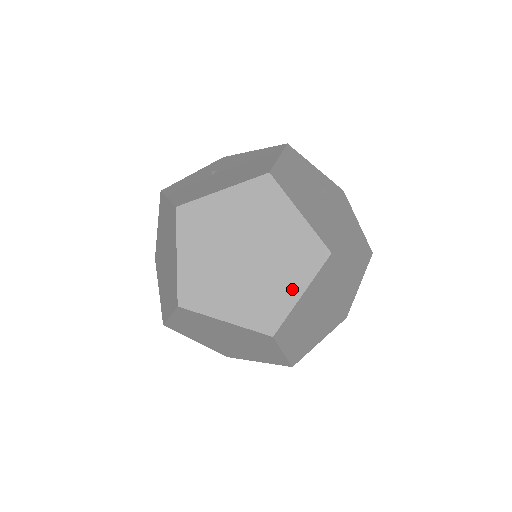
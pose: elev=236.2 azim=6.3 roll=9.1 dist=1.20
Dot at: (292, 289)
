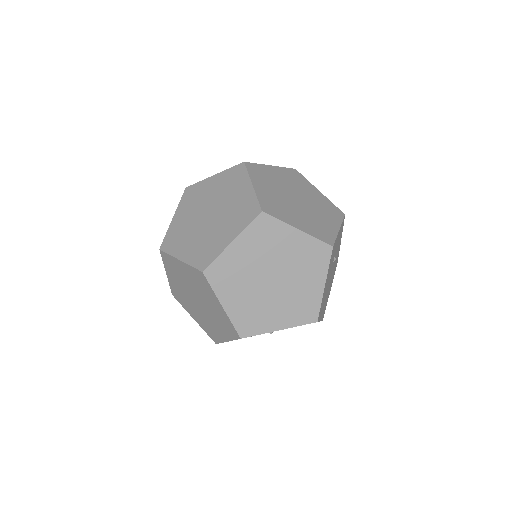
Dot at: (245, 190)
